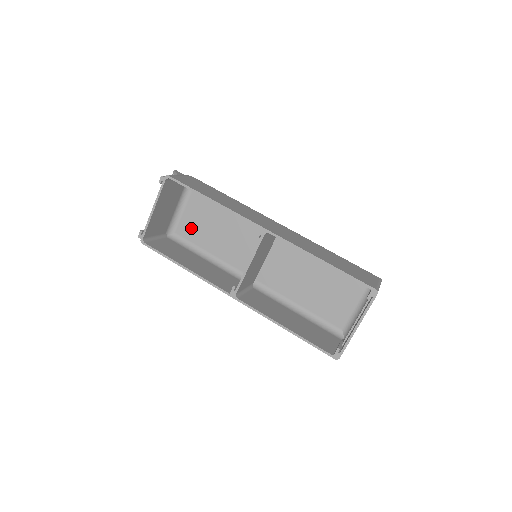
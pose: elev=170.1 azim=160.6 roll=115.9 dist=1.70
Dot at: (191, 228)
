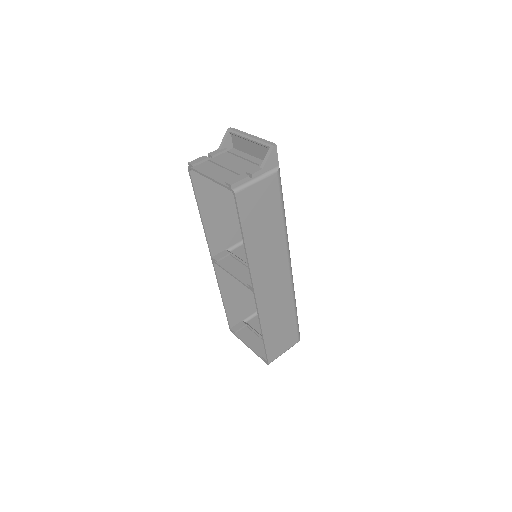
Dot at: occluded
